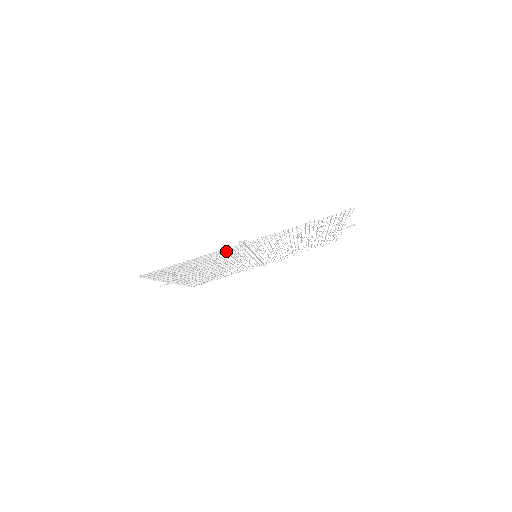
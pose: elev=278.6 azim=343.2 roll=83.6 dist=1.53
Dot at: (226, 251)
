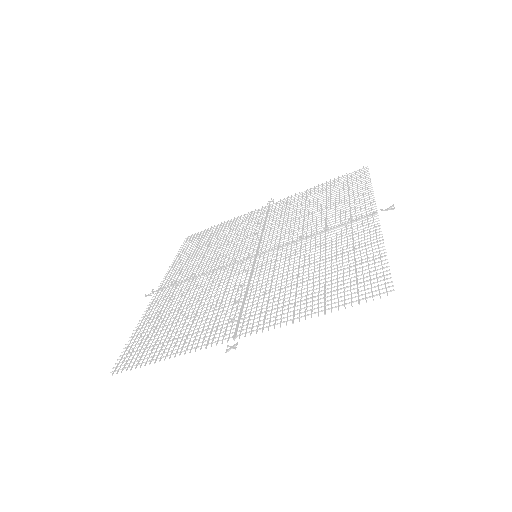
Dot at: (212, 331)
